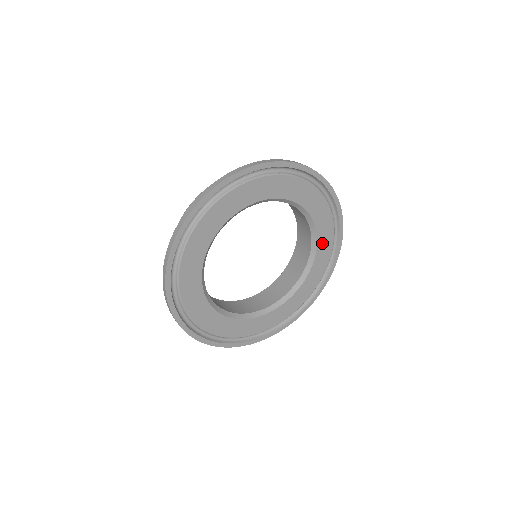
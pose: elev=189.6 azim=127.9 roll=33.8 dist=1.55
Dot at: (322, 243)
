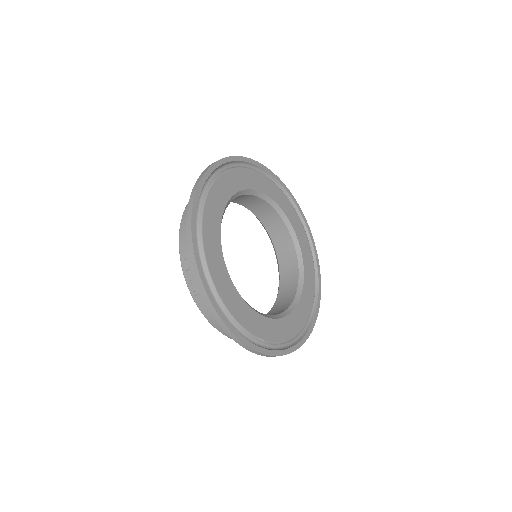
Dot at: (291, 217)
